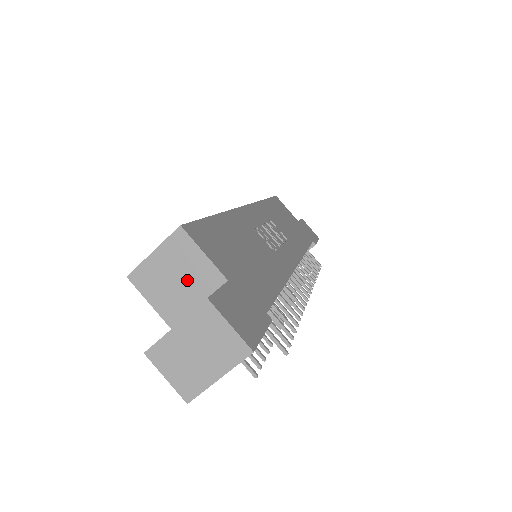
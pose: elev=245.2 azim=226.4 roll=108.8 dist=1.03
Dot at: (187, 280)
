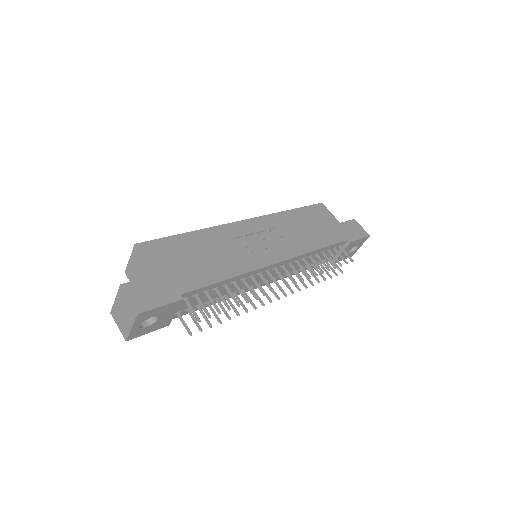
Dot at: (142, 275)
